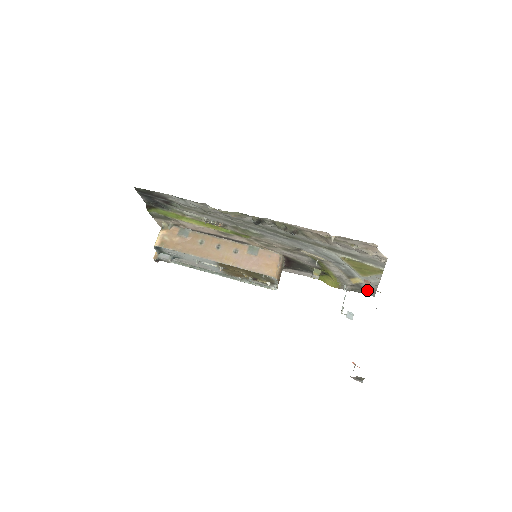
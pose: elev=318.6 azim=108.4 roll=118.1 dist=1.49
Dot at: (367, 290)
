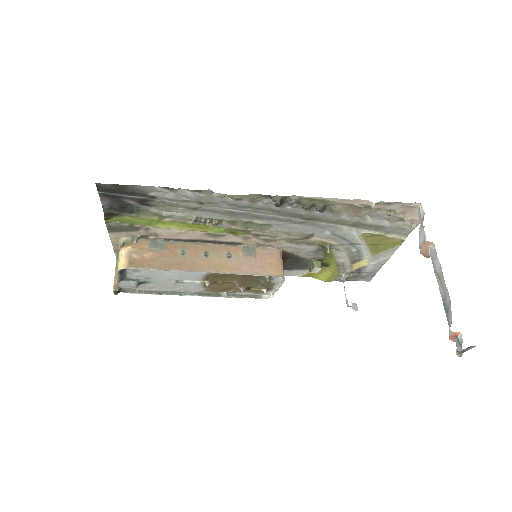
Dot at: (366, 274)
